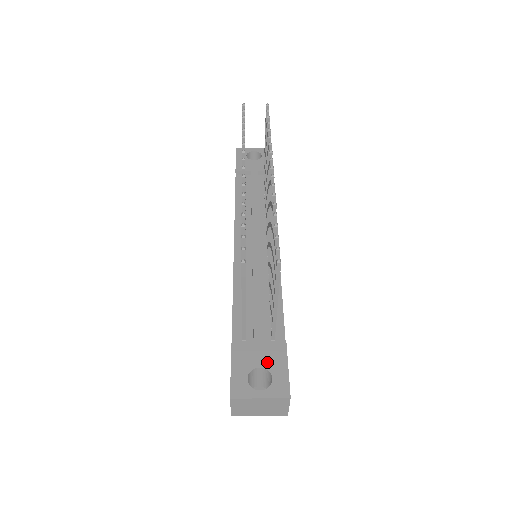
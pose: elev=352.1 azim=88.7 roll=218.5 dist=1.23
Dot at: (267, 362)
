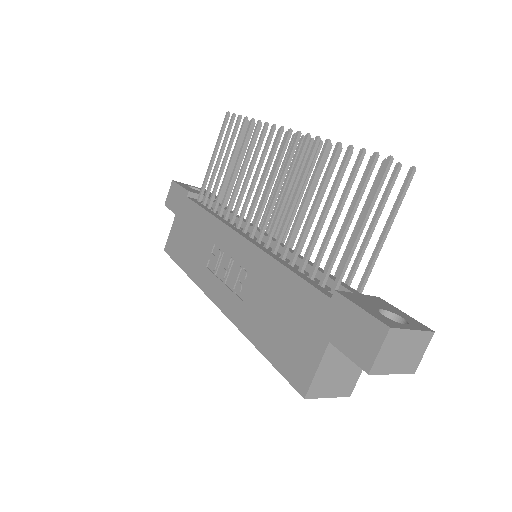
Dot at: (383, 306)
